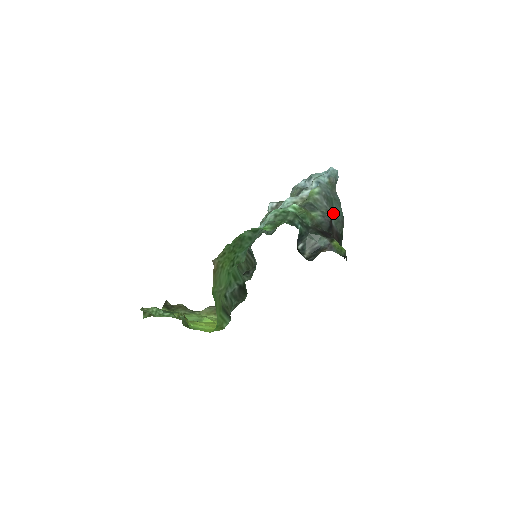
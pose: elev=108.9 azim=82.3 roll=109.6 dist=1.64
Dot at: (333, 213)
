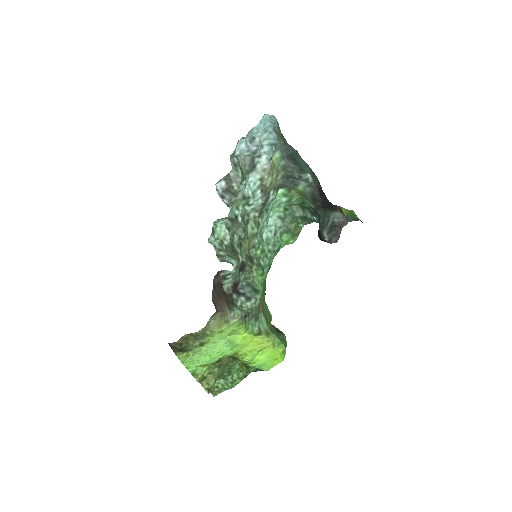
Dot at: (303, 170)
